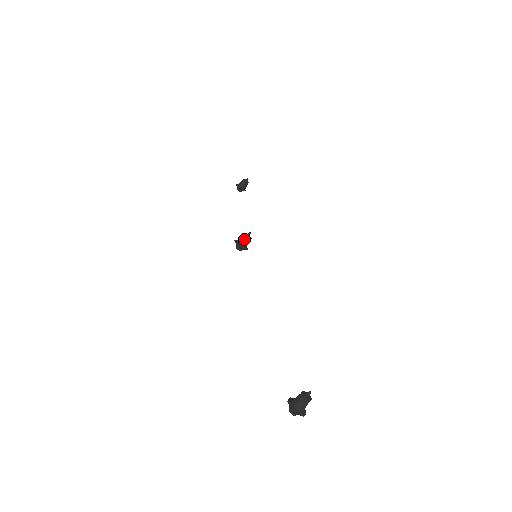
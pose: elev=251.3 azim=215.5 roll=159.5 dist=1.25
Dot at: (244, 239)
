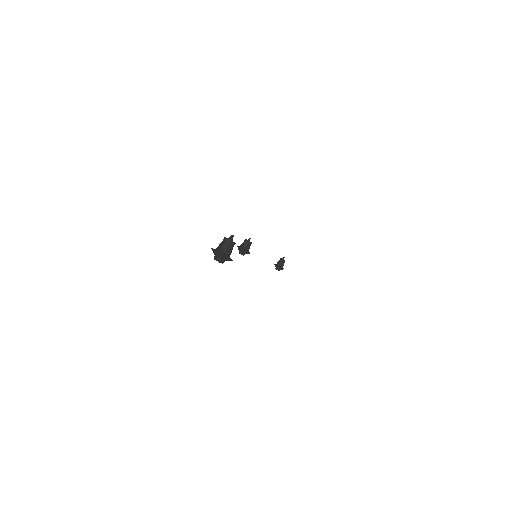
Dot at: (244, 242)
